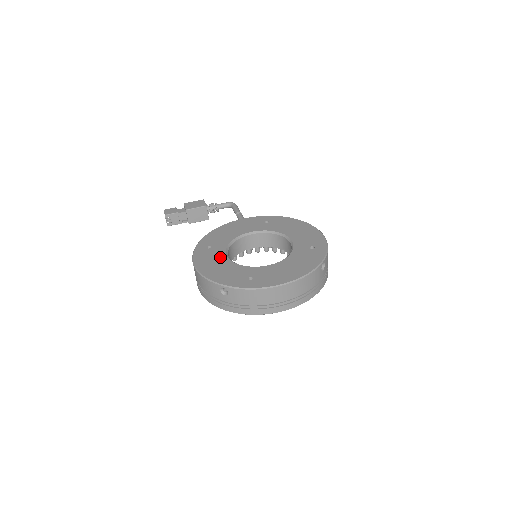
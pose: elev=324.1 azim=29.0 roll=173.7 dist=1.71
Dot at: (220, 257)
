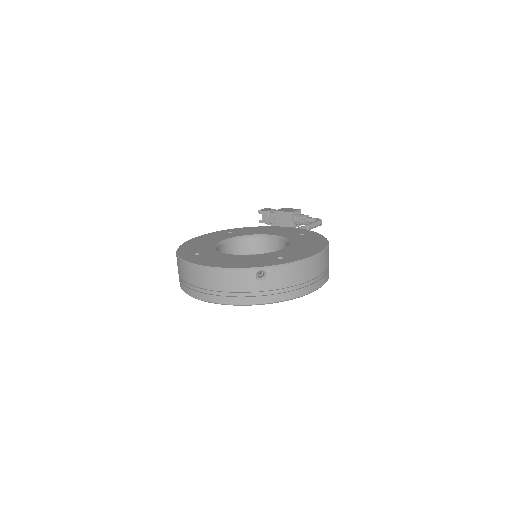
Dot at: (218, 238)
